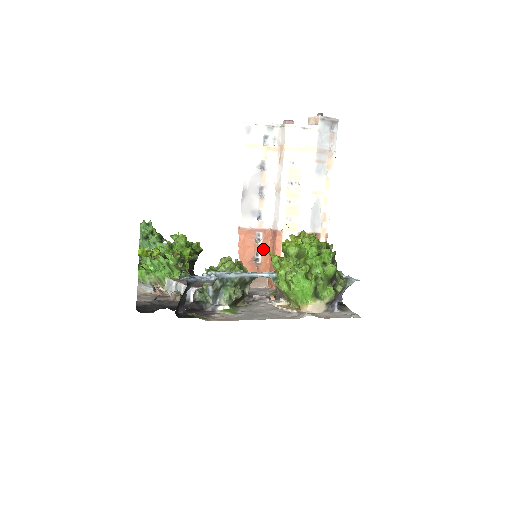
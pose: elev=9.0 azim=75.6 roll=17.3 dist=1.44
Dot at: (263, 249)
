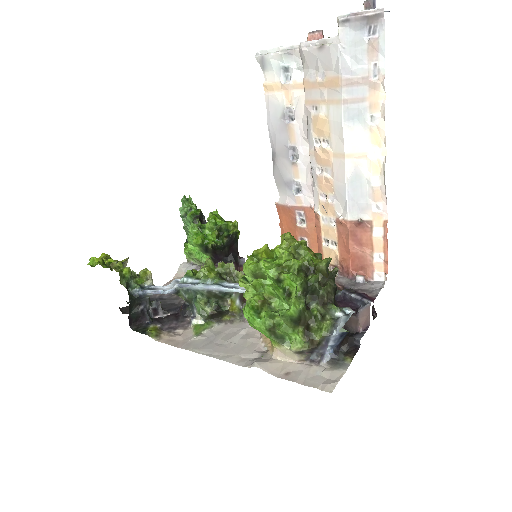
Dot at: (309, 233)
